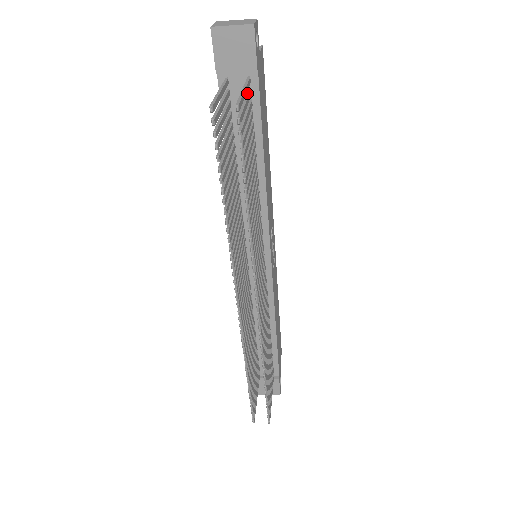
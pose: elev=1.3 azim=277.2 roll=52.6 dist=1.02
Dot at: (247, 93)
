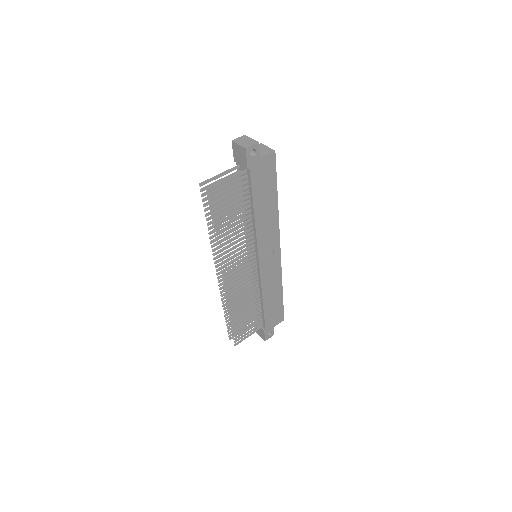
Dot at: (240, 178)
